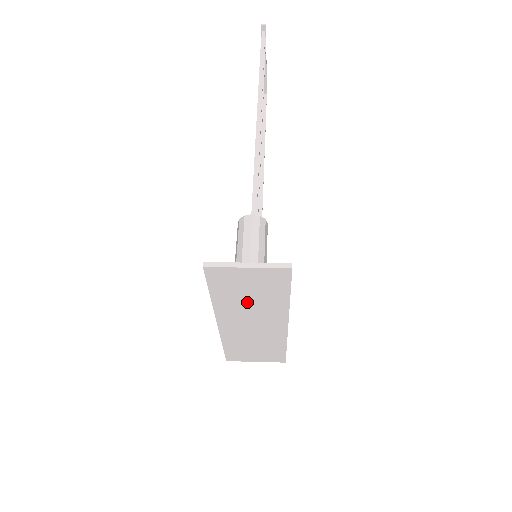
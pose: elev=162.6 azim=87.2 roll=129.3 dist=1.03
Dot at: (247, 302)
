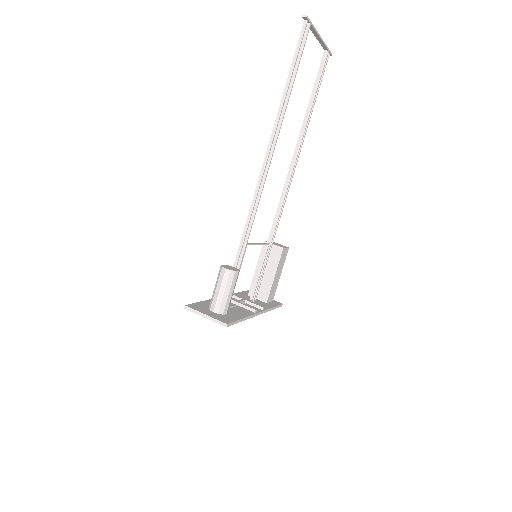
Dot at: occluded
